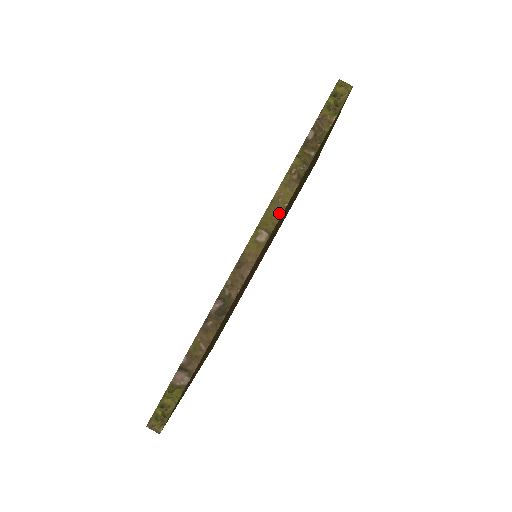
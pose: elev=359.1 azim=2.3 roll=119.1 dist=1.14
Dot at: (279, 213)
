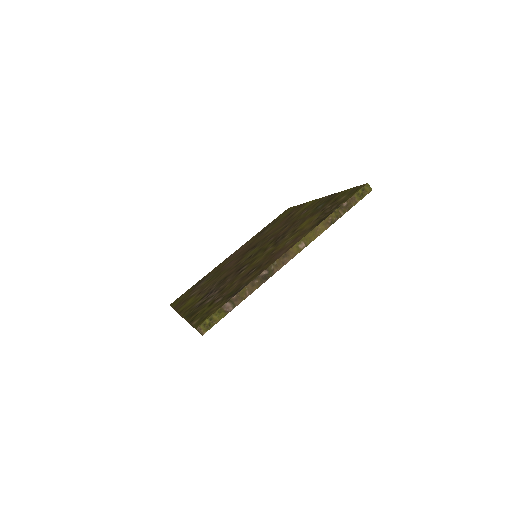
Dot at: (315, 237)
